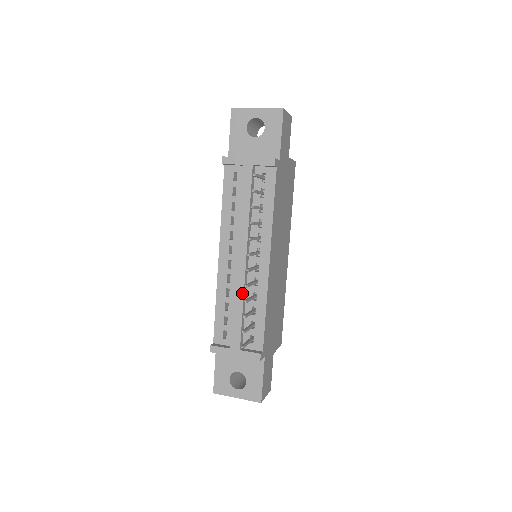
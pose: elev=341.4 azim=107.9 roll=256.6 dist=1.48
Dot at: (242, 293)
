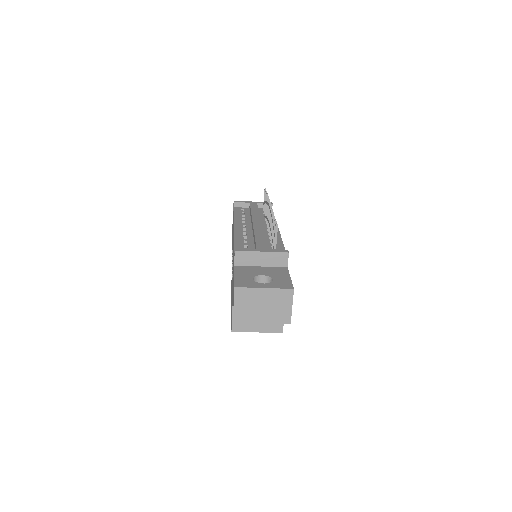
Dot at: (261, 231)
